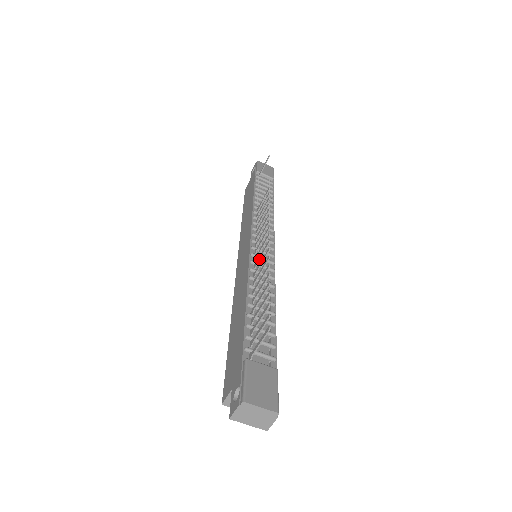
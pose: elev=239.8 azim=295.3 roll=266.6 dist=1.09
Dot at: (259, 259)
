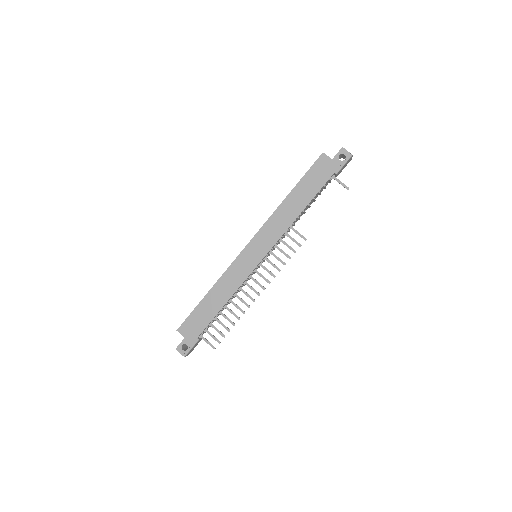
Dot at: occluded
